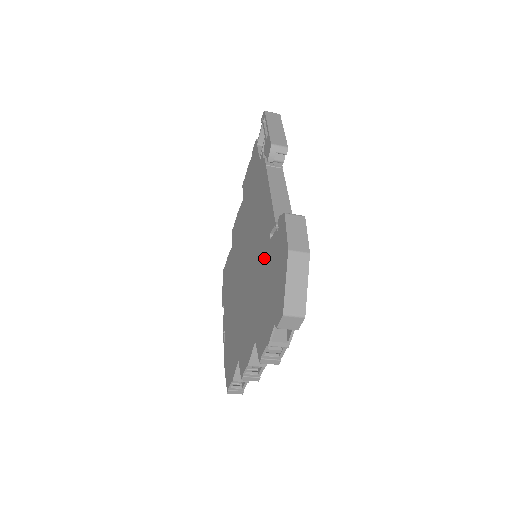
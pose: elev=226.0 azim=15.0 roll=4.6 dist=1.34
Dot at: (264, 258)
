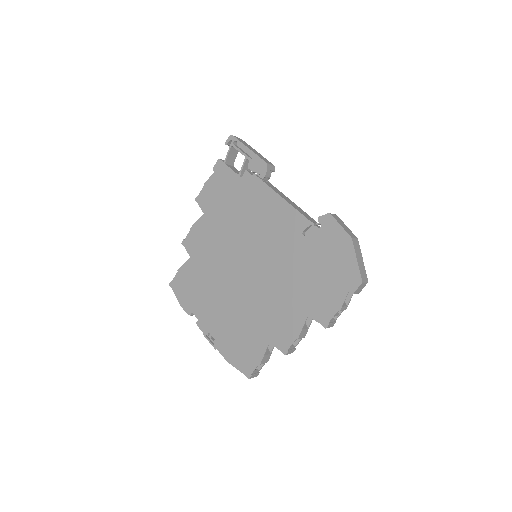
Dot at: (298, 252)
